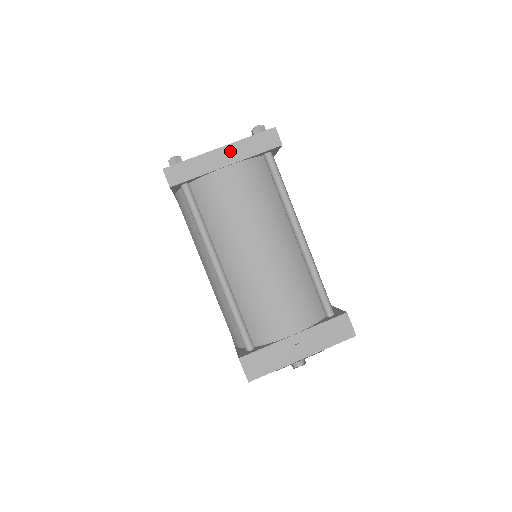
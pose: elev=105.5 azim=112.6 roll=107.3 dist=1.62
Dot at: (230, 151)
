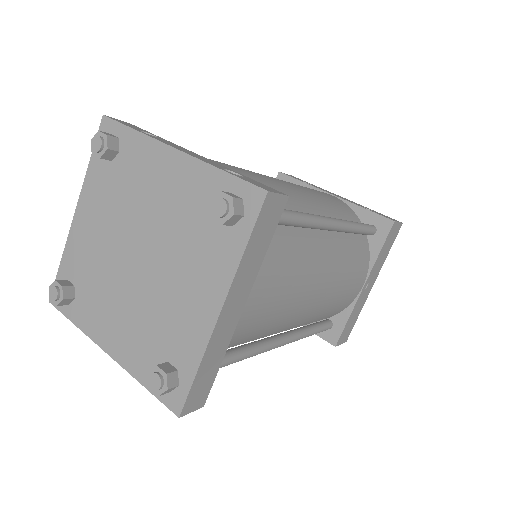
Dot at: (235, 295)
